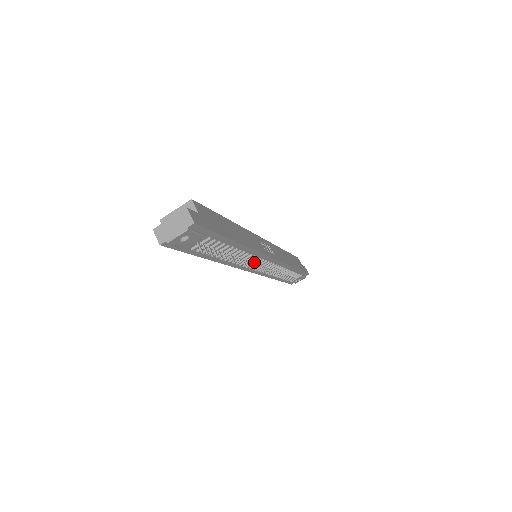
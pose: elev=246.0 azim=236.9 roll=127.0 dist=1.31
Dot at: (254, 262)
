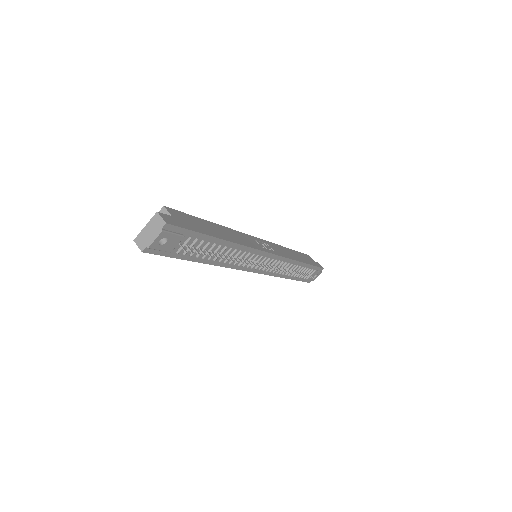
Dot at: (253, 260)
